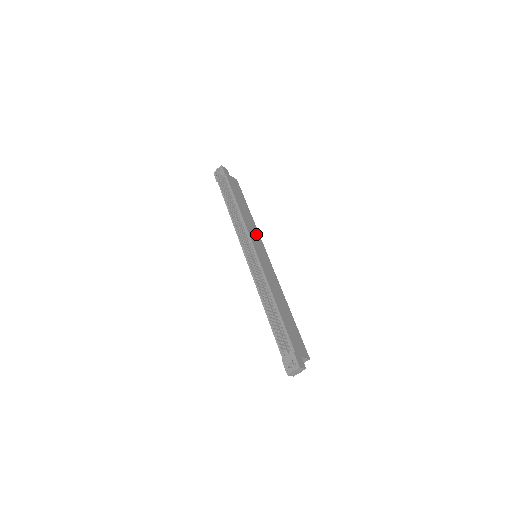
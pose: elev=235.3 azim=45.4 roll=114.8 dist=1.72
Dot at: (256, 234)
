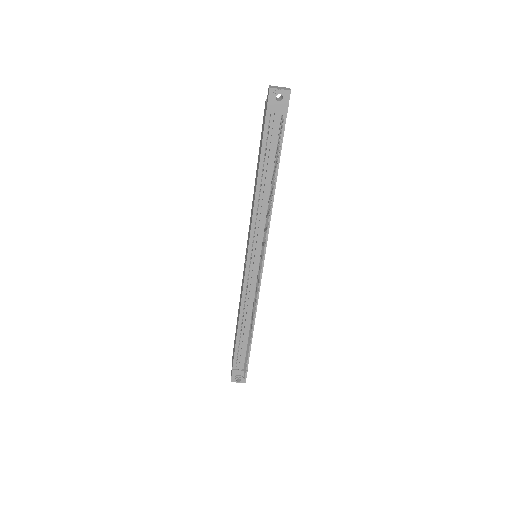
Dot at: occluded
